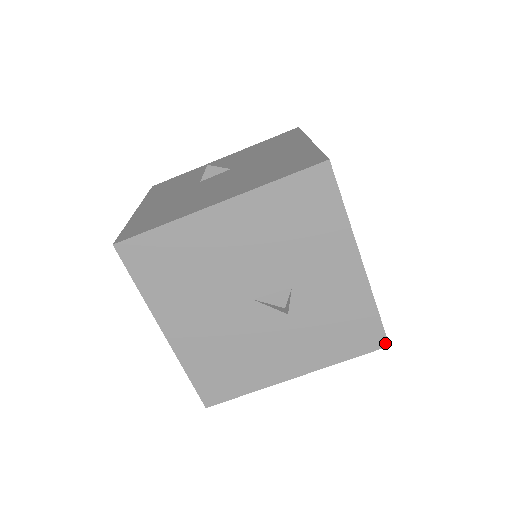
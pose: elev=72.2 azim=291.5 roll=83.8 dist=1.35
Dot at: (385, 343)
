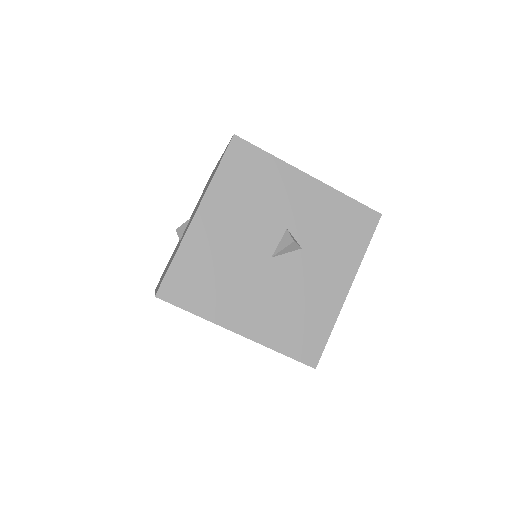
Dot at: (377, 215)
